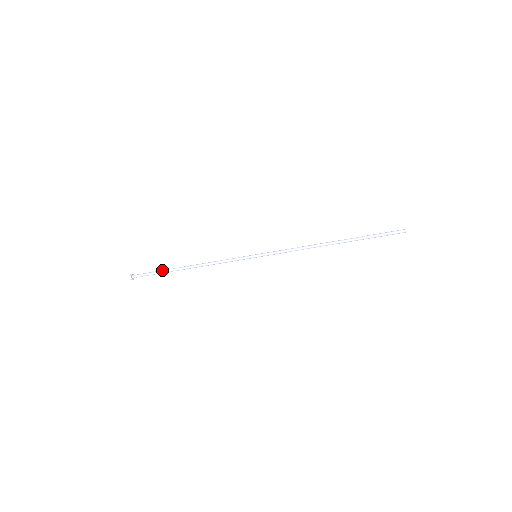
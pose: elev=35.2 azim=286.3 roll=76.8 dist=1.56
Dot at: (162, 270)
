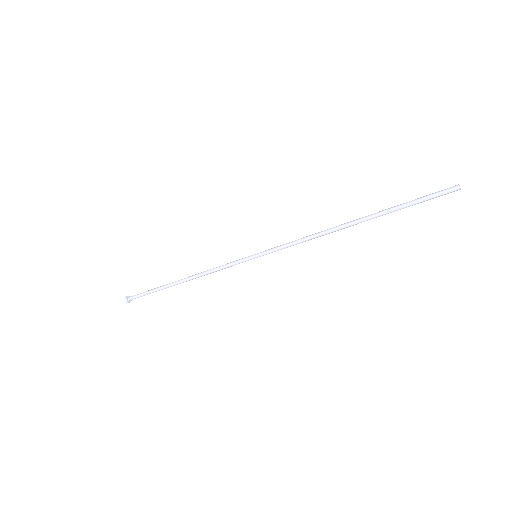
Dot at: (155, 289)
